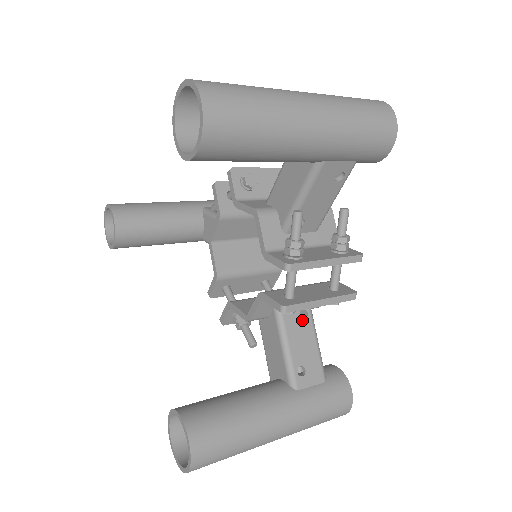
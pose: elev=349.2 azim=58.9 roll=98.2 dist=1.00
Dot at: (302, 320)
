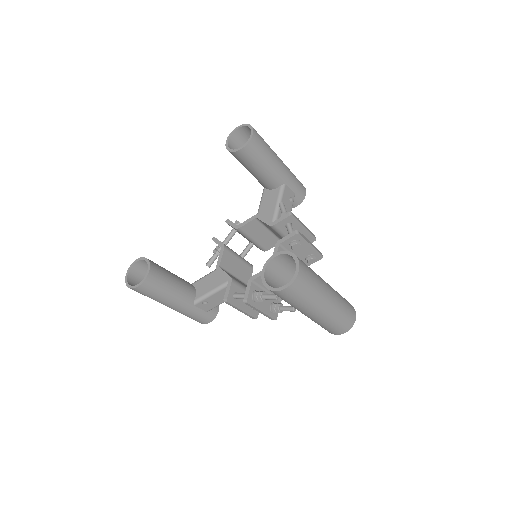
Dot at: occluded
